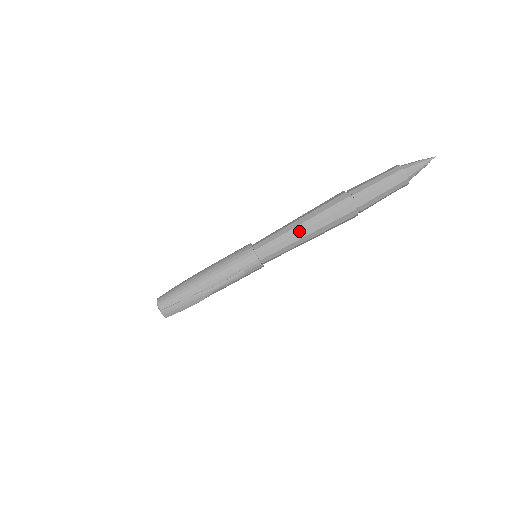
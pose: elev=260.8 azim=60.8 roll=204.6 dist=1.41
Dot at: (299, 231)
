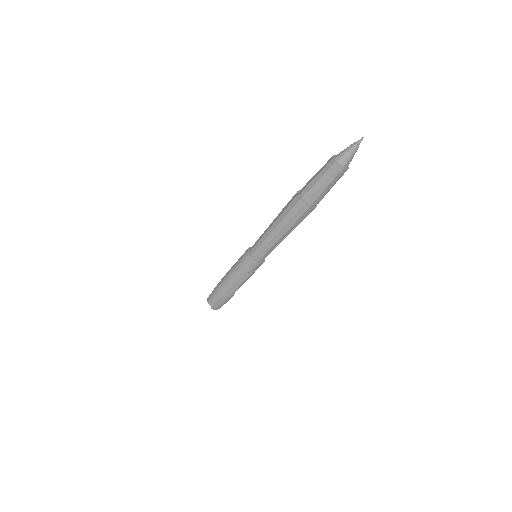
Dot at: (275, 235)
